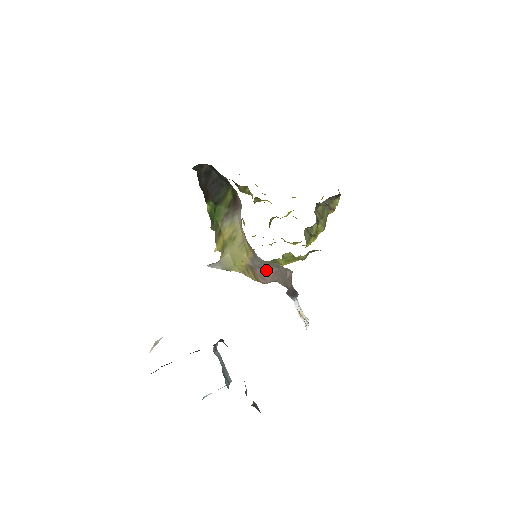
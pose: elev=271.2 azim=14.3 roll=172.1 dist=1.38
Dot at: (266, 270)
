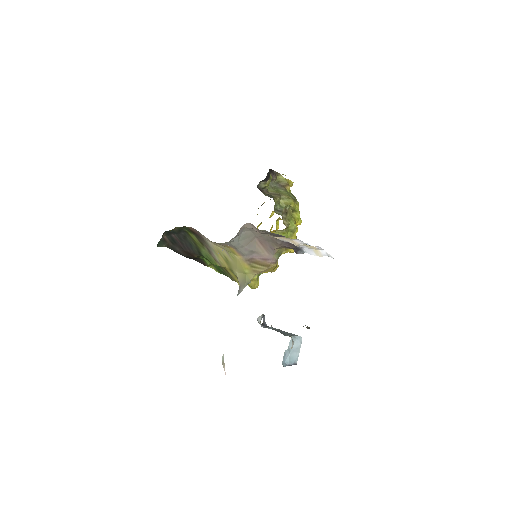
Dot at: (256, 250)
